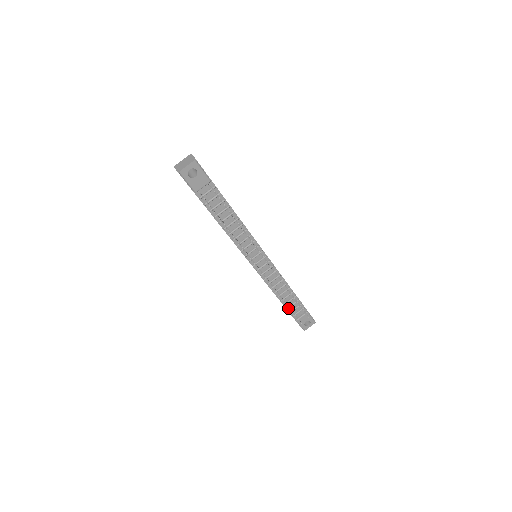
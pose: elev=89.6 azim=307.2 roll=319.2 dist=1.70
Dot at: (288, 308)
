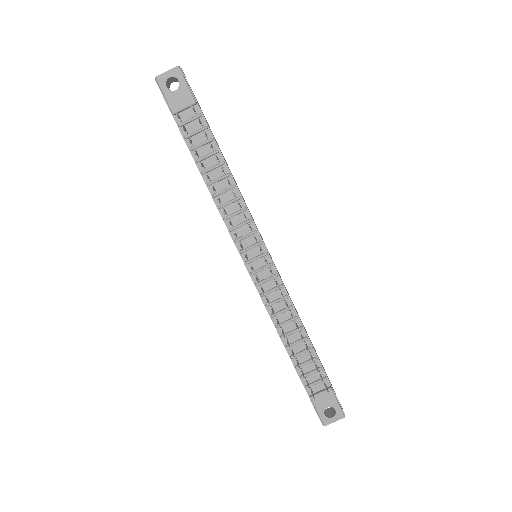
Dot at: (297, 366)
